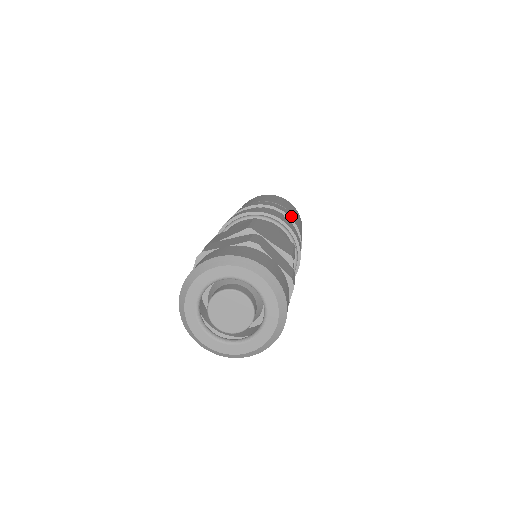
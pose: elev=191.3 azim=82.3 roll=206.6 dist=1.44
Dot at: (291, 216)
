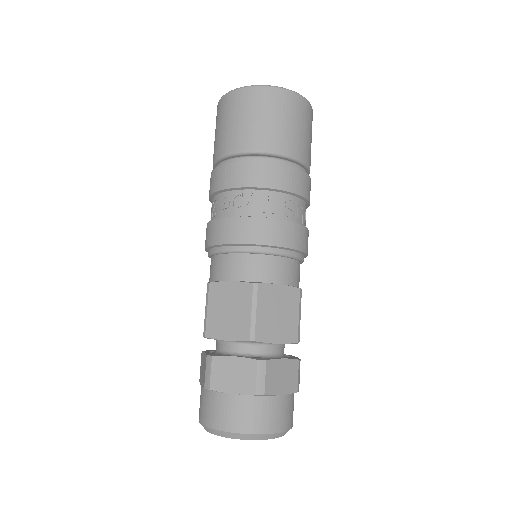
Dot at: (297, 184)
